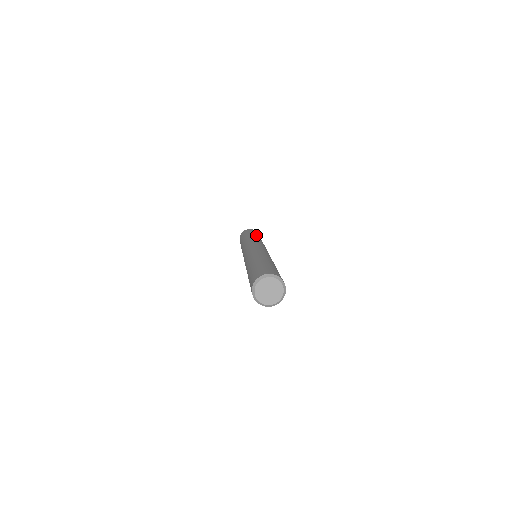
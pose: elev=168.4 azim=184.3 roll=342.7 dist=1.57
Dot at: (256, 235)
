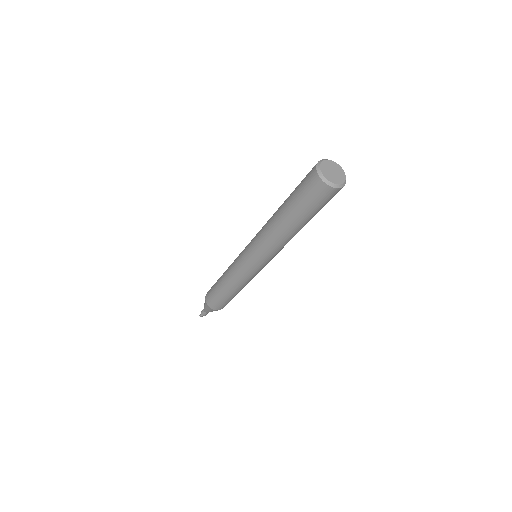
Dot at: occluded
